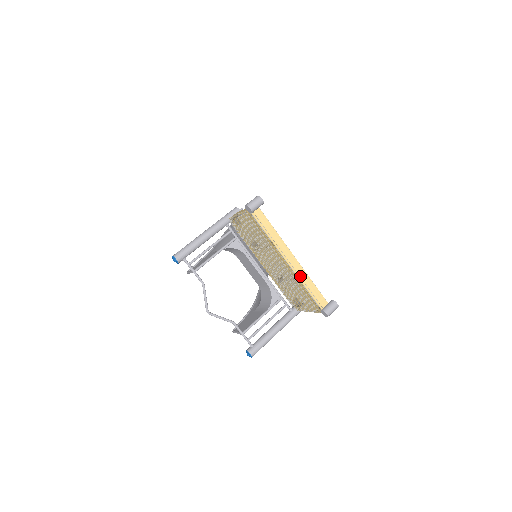
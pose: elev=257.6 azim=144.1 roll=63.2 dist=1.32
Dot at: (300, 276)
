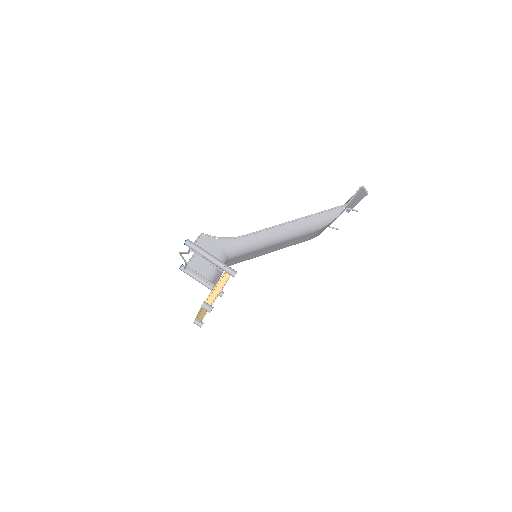
Dot at: (199, 316)
